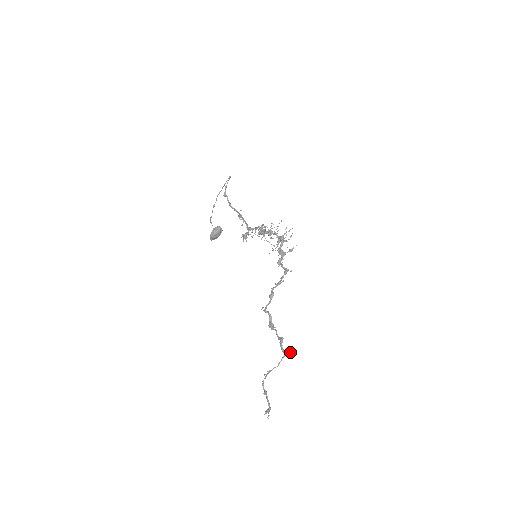
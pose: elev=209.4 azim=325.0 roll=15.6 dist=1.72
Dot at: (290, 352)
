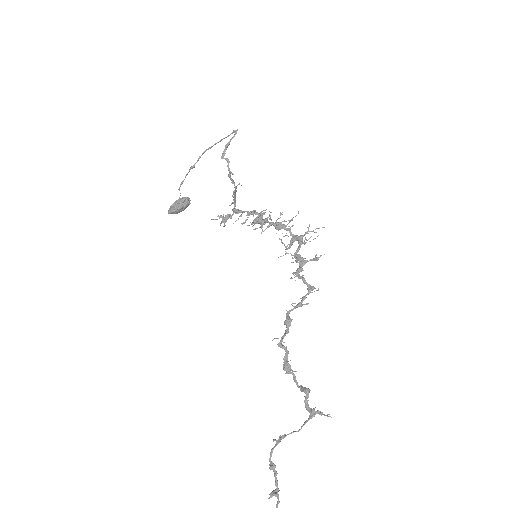
Dot at: (322, 413)
